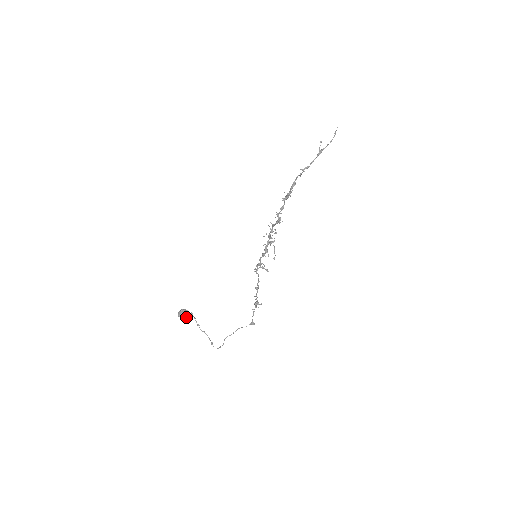
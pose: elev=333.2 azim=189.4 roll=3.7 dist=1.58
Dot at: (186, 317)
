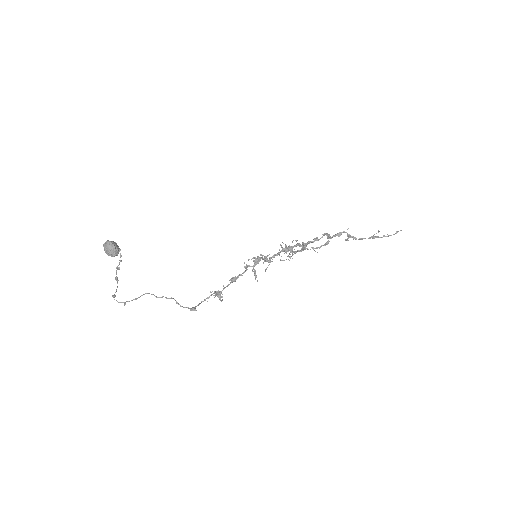
Dot at: (114, 250)
